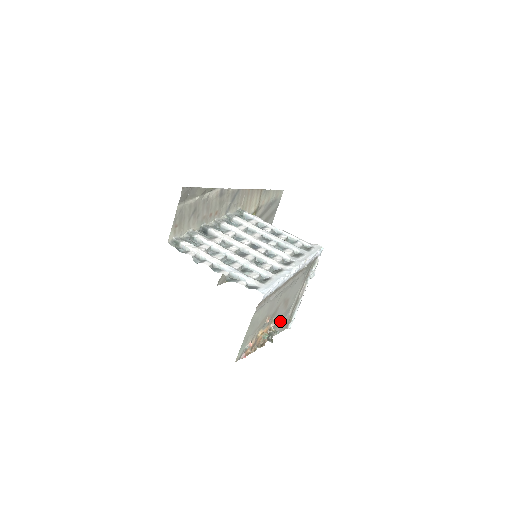
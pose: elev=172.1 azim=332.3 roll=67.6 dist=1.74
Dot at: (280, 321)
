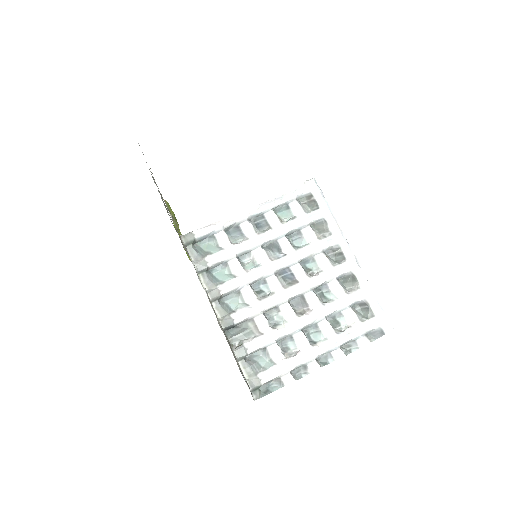
Dot at: occluded
